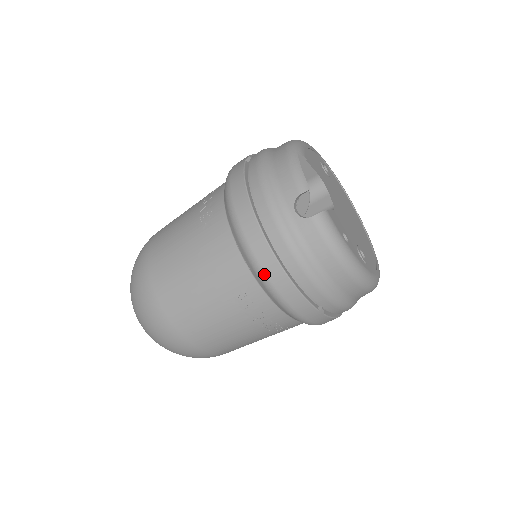
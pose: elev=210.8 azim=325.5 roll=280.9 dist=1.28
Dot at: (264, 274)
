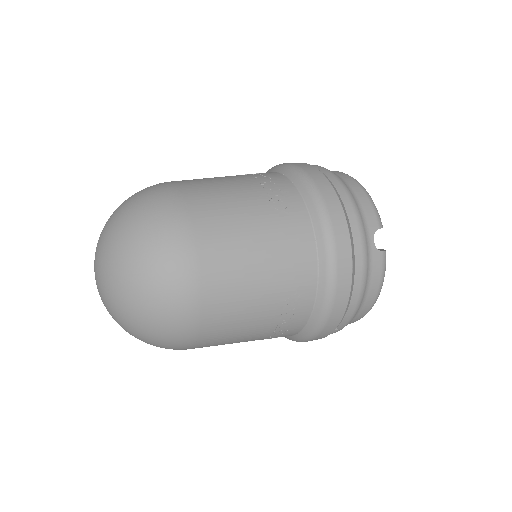
Dot at: (335, 285)
